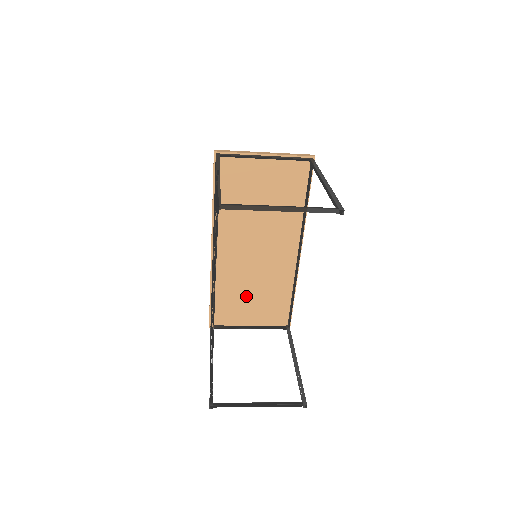
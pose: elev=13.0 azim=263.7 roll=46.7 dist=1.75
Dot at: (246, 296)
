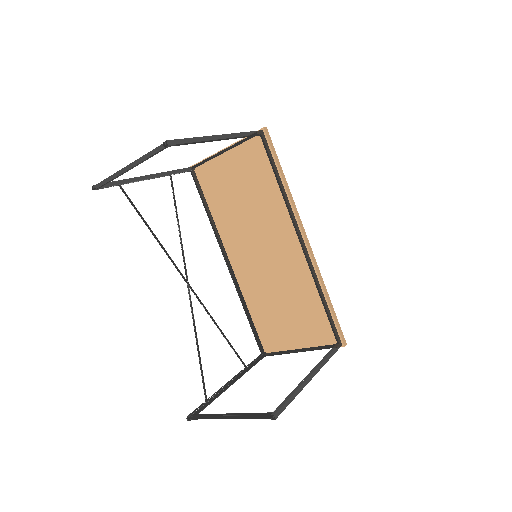
Dot at: (279, 310)
